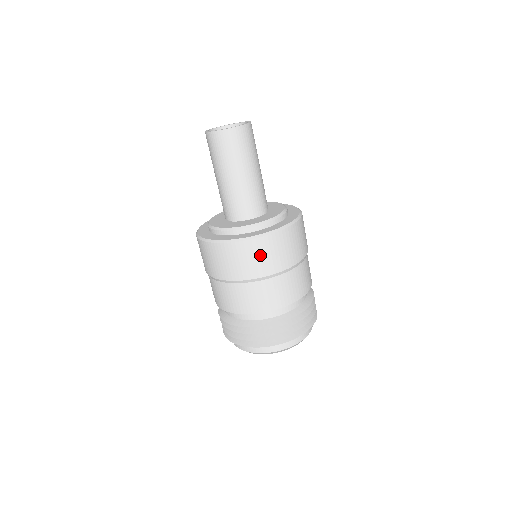
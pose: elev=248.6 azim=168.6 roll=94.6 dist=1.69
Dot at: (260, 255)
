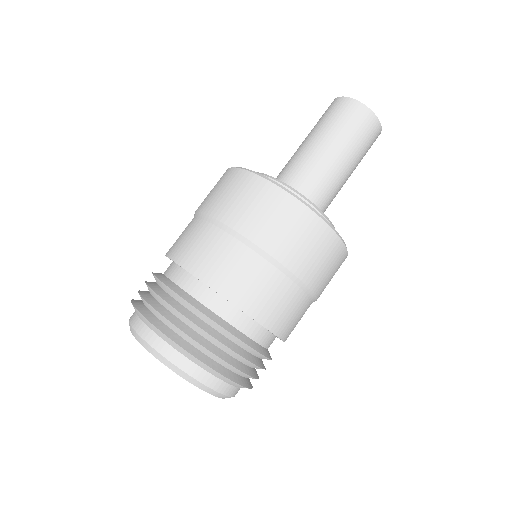
Dot at: (294, 229)
